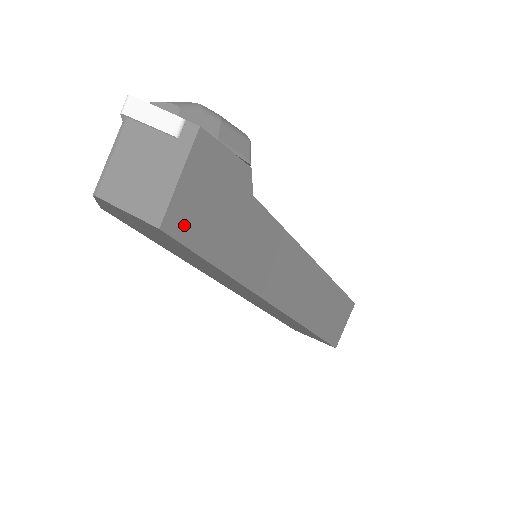
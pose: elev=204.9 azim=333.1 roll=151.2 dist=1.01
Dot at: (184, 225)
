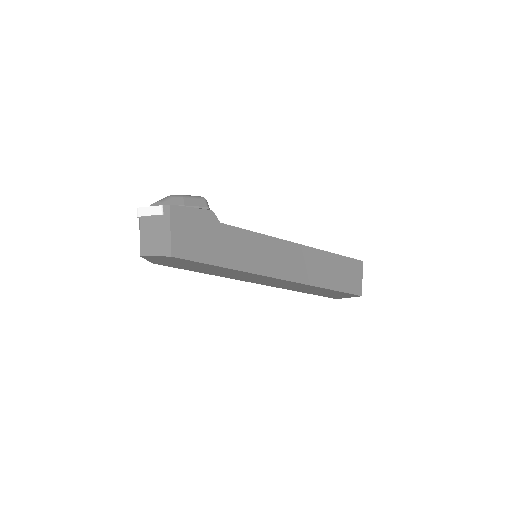
Dot at: (184, 251)
